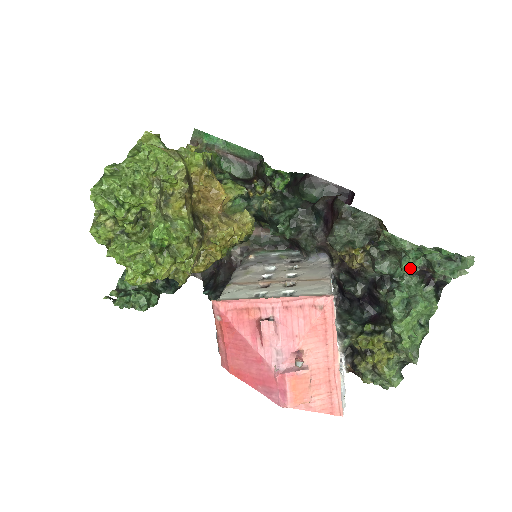
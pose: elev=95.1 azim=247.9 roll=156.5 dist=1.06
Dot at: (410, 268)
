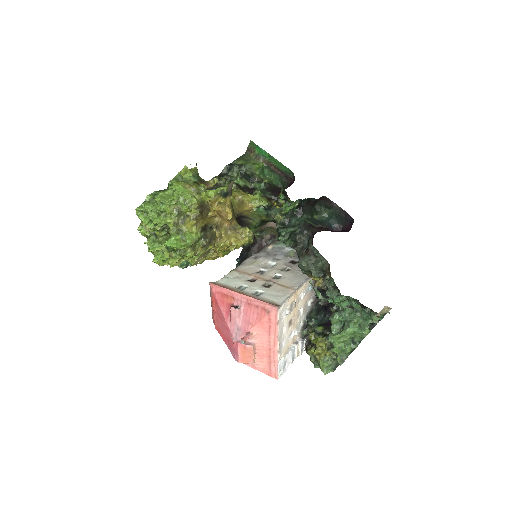
Dot at: (340, 305)
